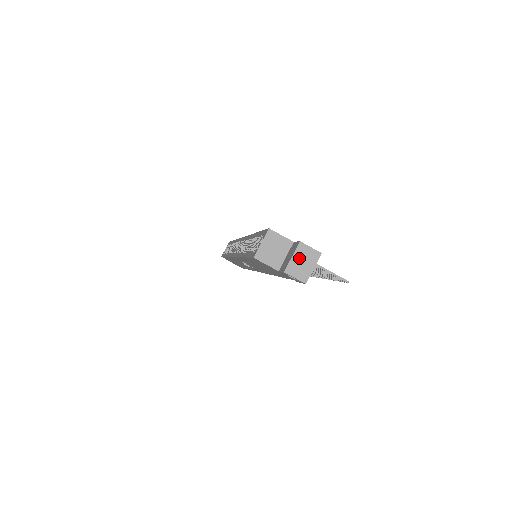
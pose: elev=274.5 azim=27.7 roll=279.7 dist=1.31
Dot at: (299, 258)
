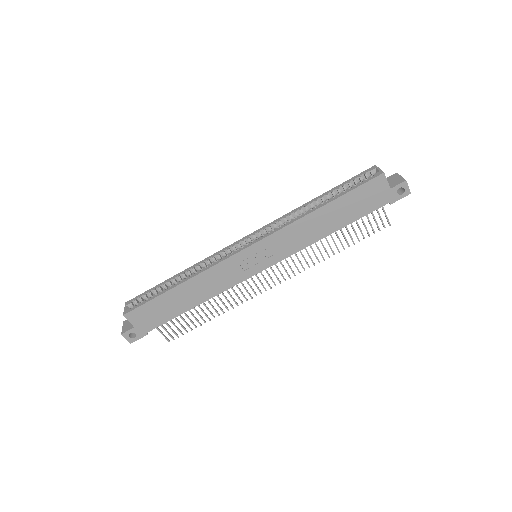
Dot at: occluded
